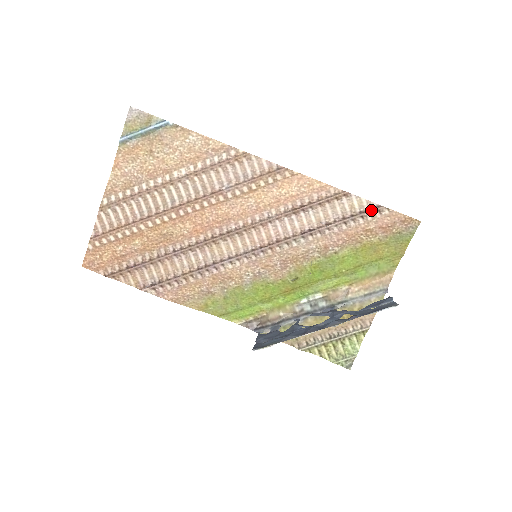
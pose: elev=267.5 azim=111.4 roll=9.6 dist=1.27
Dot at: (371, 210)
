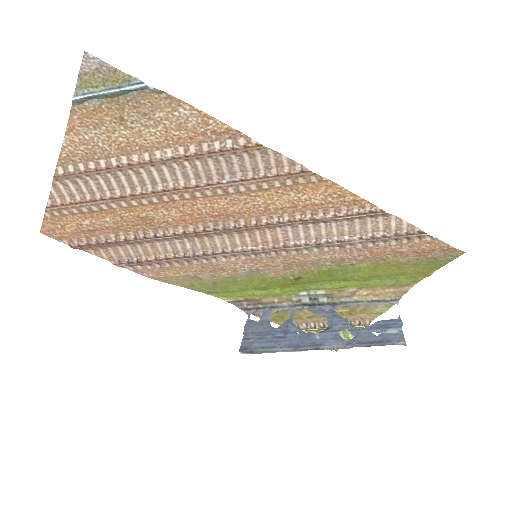
Dot at: (410, 235)
